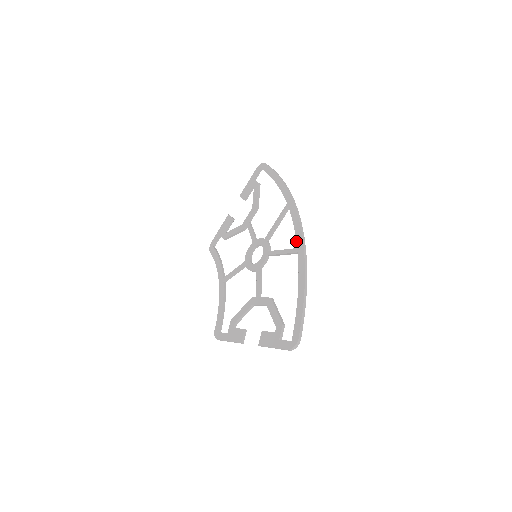
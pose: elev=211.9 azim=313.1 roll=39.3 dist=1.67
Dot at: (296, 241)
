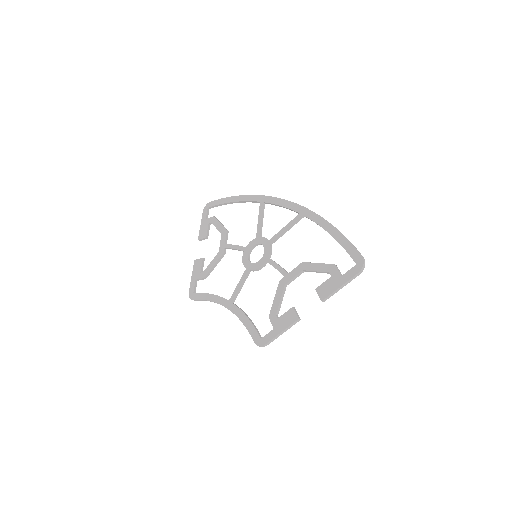
Dot at: (294, 211)
